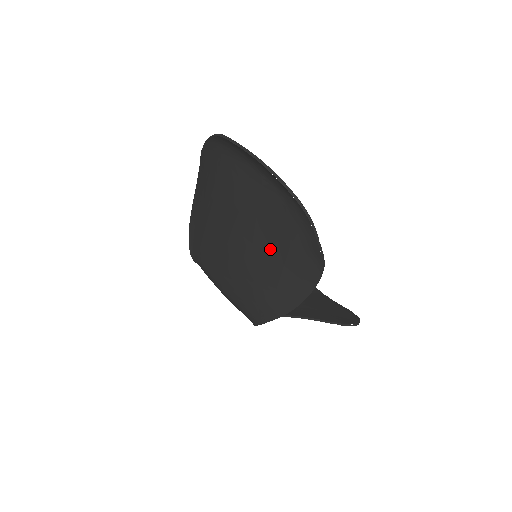
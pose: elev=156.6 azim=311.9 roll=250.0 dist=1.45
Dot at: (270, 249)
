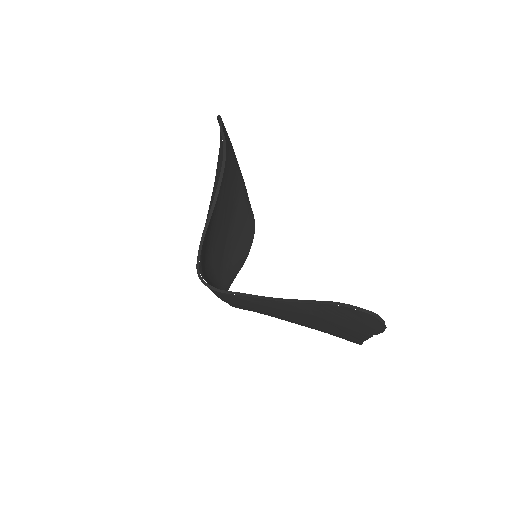
Dot at: occluded
